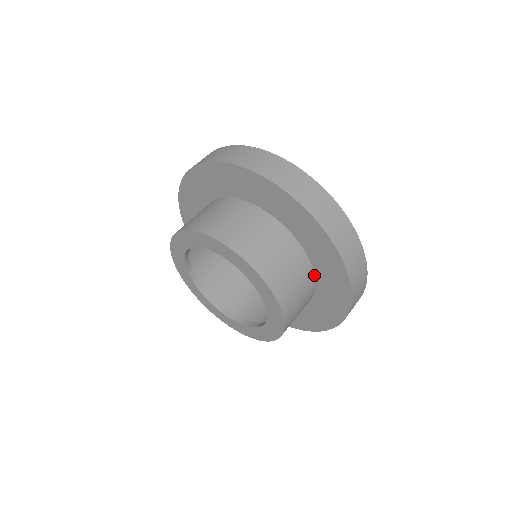
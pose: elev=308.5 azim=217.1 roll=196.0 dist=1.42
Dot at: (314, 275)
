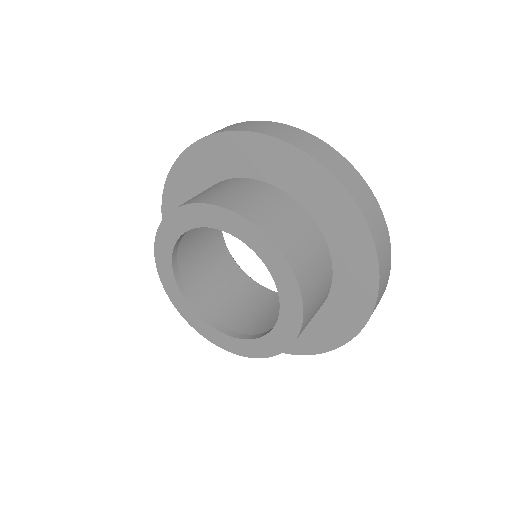
Dot at: (330, 257)
